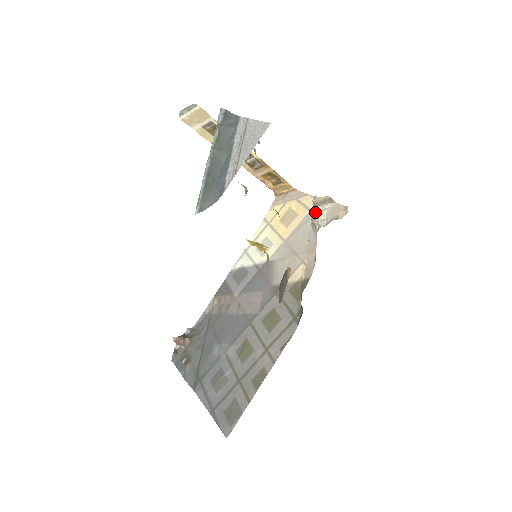
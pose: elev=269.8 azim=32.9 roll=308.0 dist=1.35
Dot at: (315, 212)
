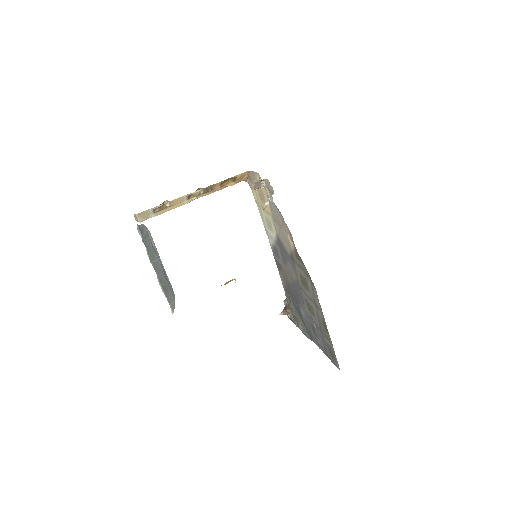
Dot at: occluded
